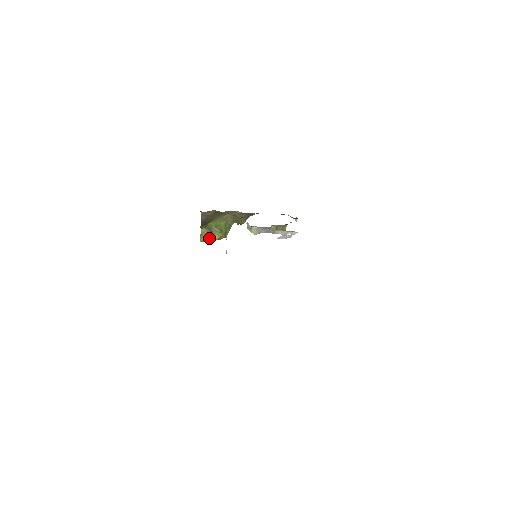
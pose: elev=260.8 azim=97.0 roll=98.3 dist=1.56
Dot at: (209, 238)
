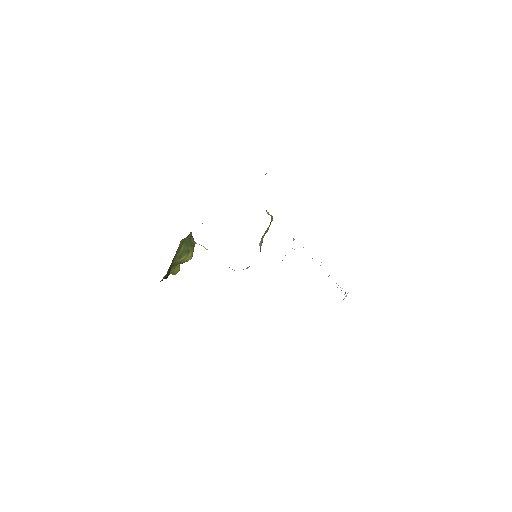
Dot at: occluded
